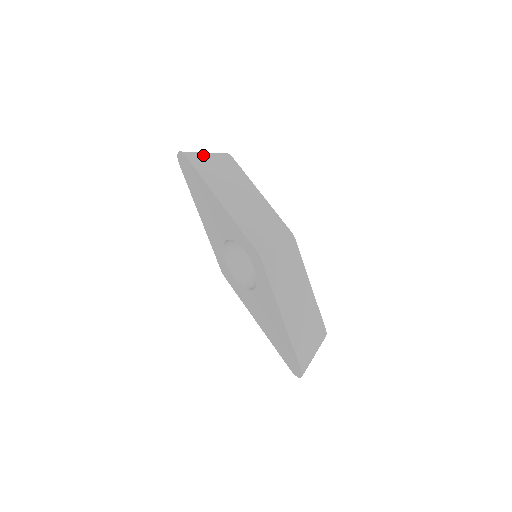
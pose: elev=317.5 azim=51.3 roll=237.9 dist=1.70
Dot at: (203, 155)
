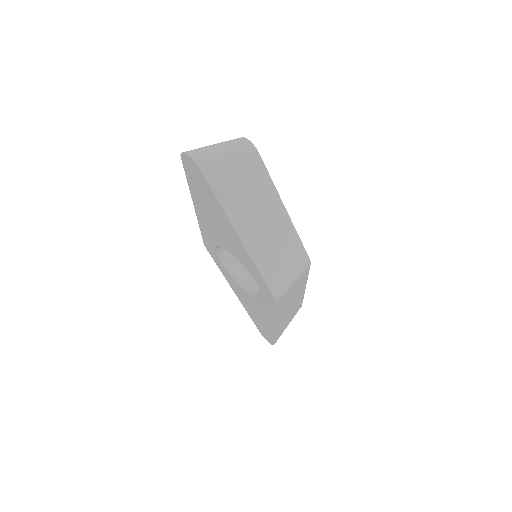
Dot at: (223, 161)
